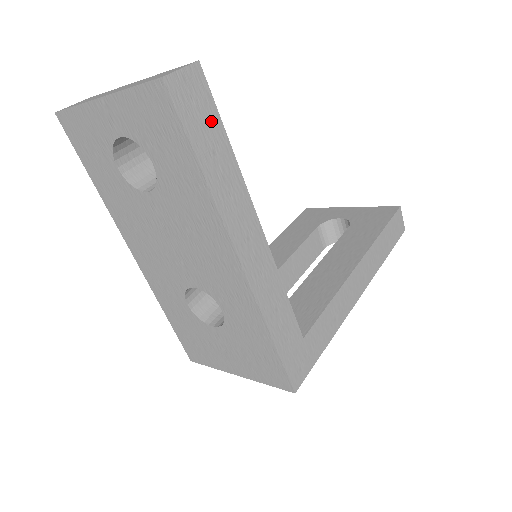
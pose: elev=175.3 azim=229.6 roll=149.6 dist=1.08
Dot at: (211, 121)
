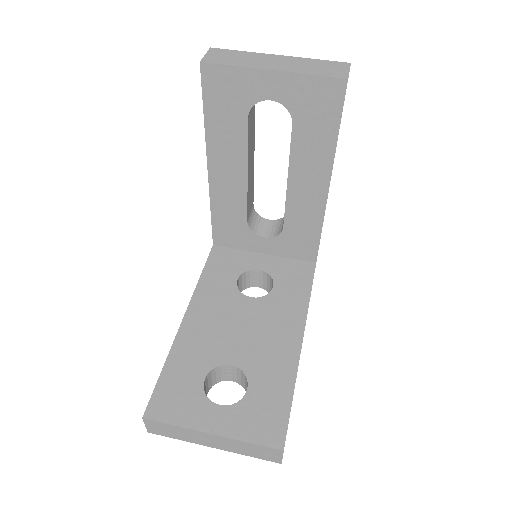
Dot at: occluded
